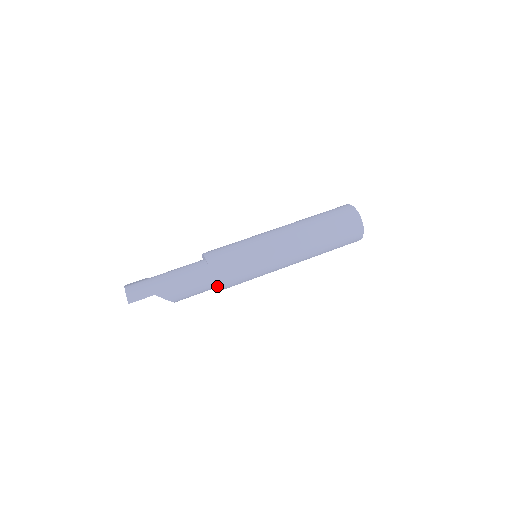
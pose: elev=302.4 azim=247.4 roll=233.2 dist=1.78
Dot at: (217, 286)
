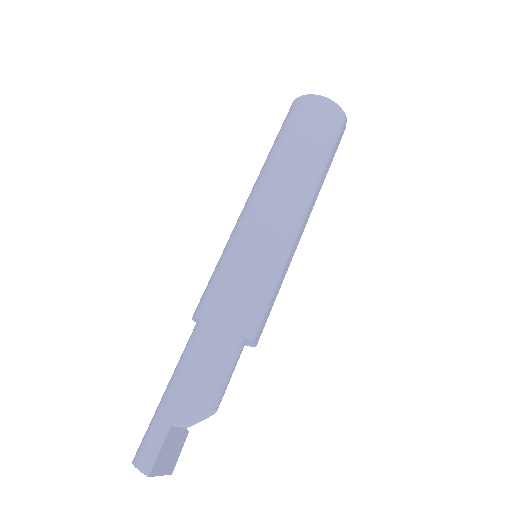
Dot at: (240, 331)
